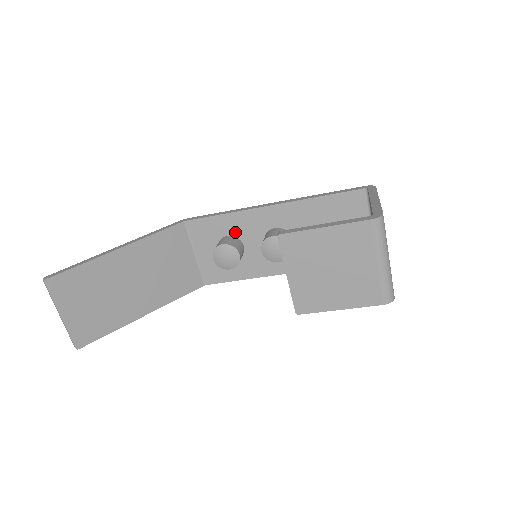
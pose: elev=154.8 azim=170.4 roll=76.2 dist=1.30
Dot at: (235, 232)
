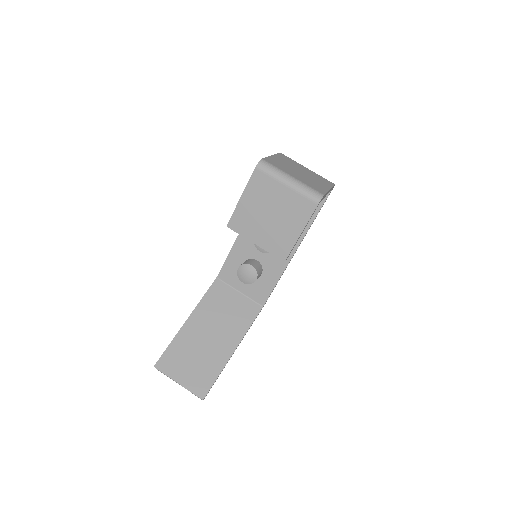
Dot at: (245, 257)
